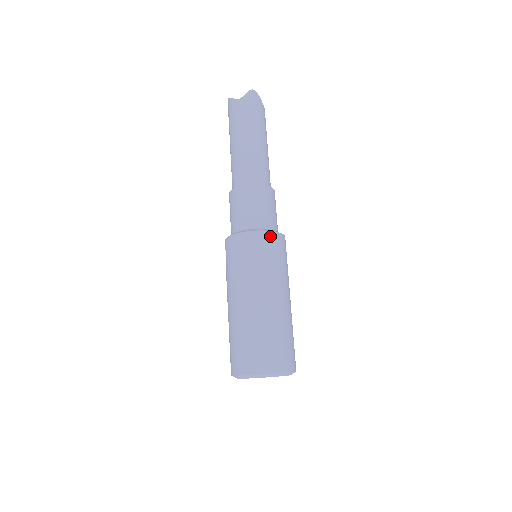
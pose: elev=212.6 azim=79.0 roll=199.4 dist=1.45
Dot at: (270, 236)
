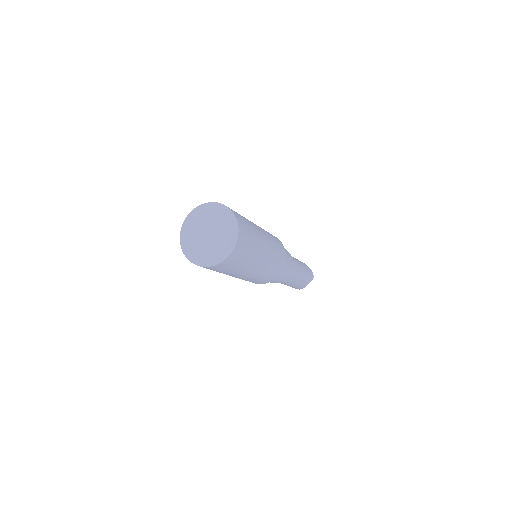
Dot at: occluded
